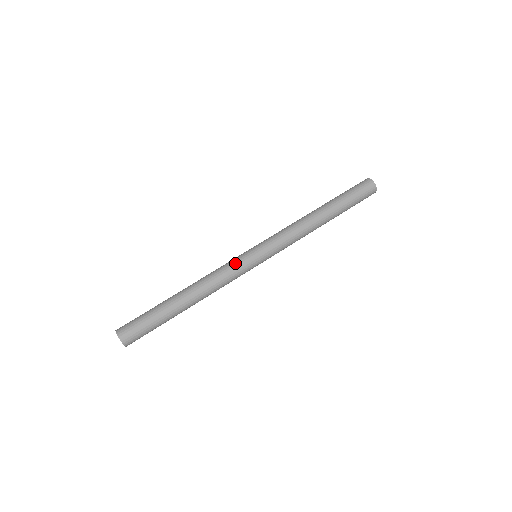
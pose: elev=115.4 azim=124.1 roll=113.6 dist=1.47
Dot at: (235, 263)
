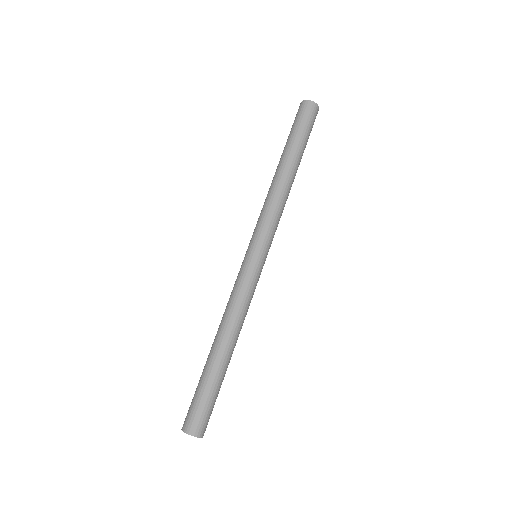
Dot at: (241, 278)
